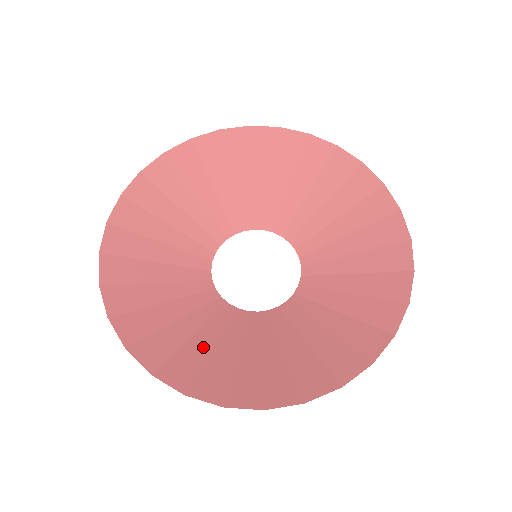
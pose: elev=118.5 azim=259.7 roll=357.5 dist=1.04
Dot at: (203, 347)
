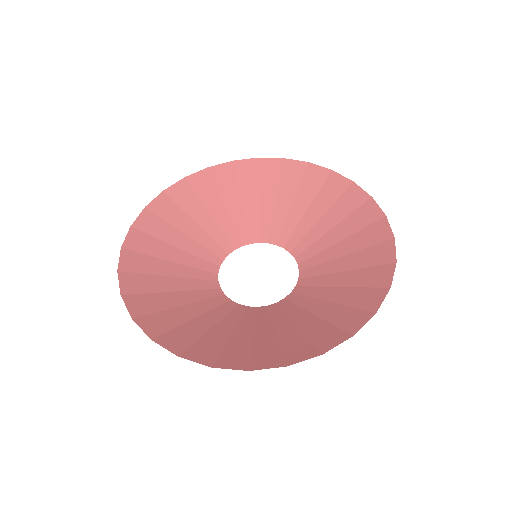
Dot at: (244, 338)
